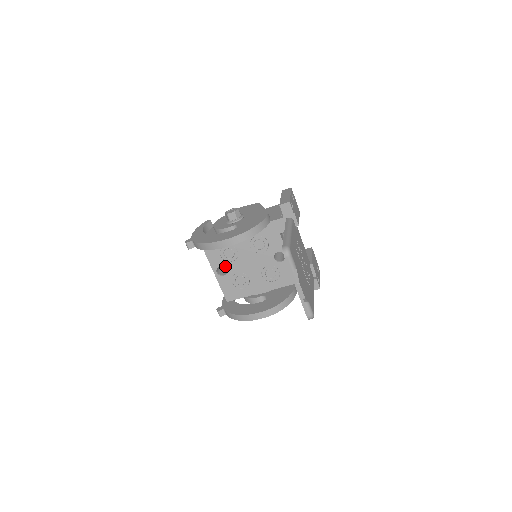
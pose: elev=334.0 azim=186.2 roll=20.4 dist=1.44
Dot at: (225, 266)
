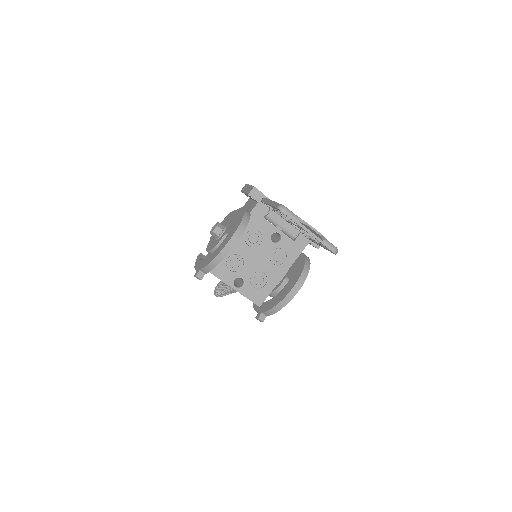
Dot at: (239, 276)
